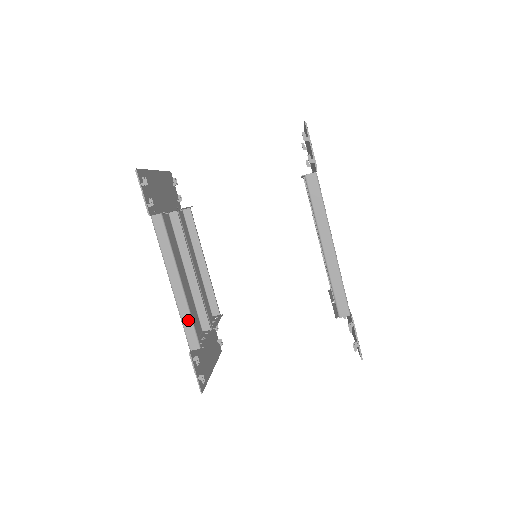
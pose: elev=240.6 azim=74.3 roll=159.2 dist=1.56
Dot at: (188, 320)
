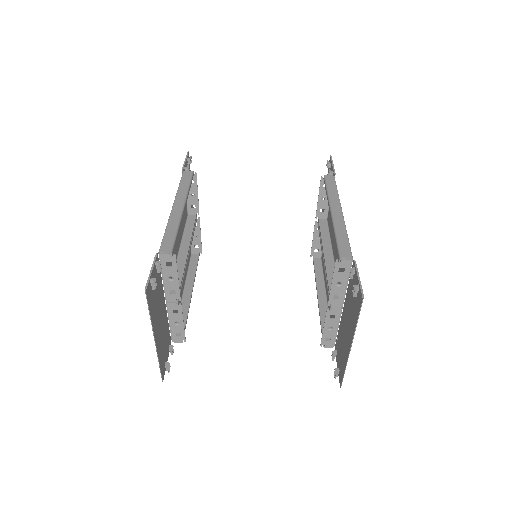
Dot at: (173, 230)
